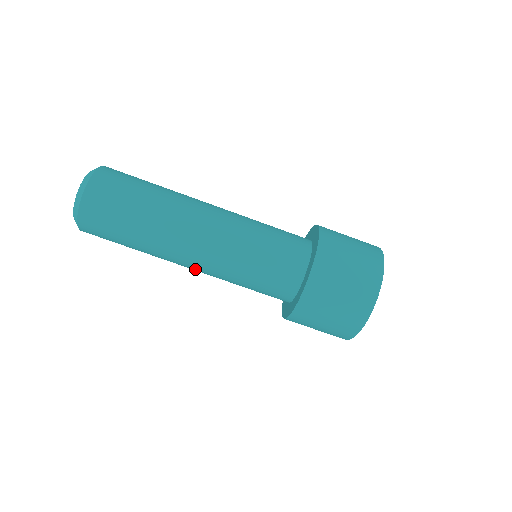
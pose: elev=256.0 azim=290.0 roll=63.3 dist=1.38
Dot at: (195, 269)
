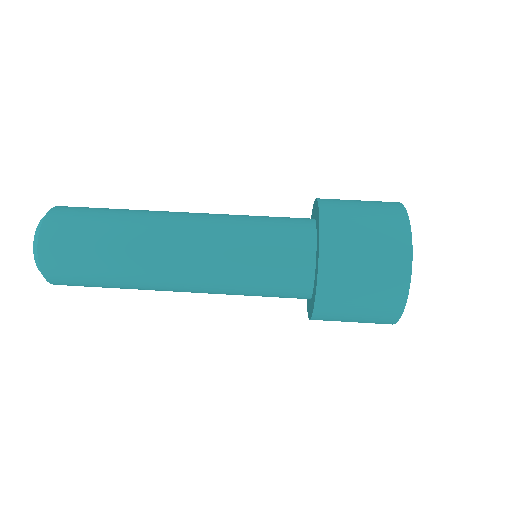
Dot at: (188, 287)
